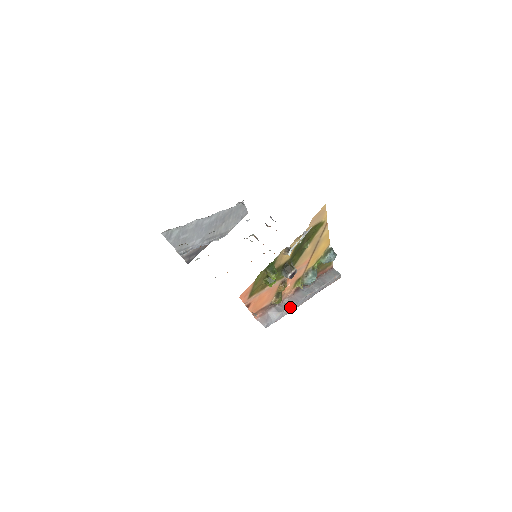
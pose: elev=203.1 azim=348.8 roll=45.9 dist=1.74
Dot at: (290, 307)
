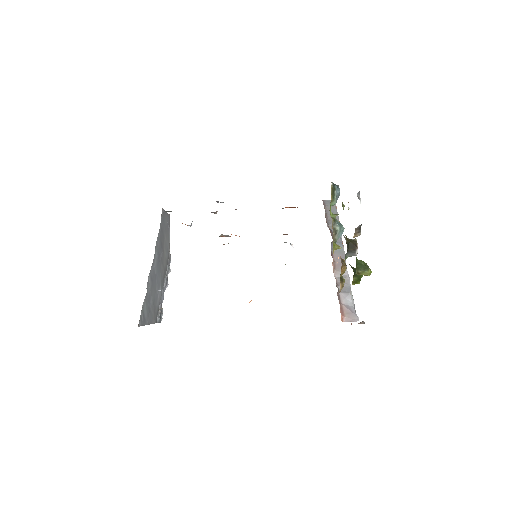
Dot at: (348, 277)
